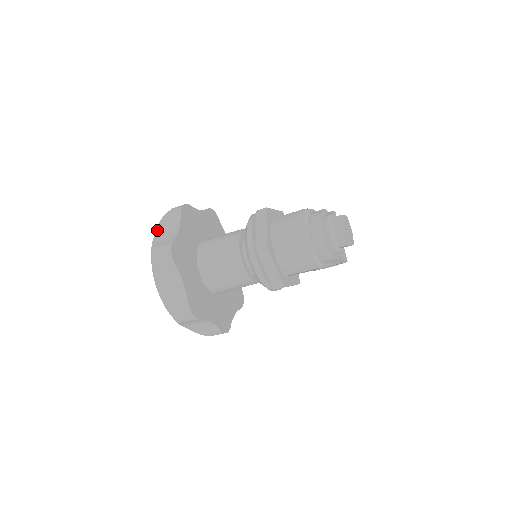
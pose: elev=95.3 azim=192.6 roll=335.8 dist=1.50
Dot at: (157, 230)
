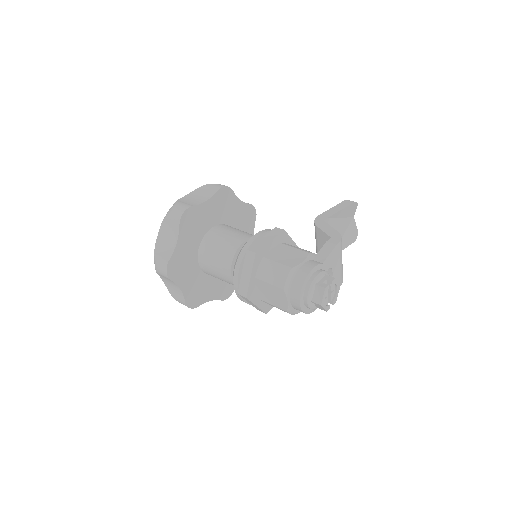
Dot at: (161, 229)
